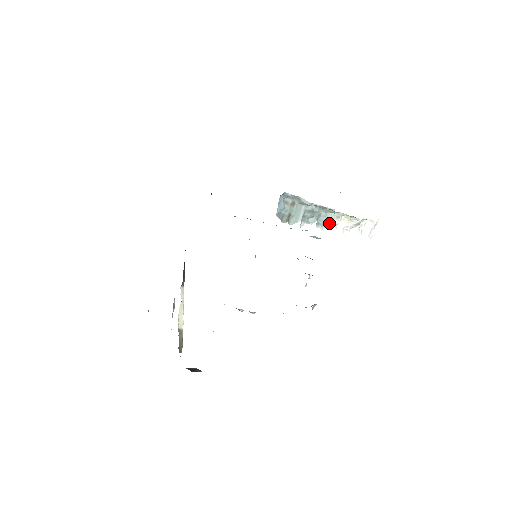
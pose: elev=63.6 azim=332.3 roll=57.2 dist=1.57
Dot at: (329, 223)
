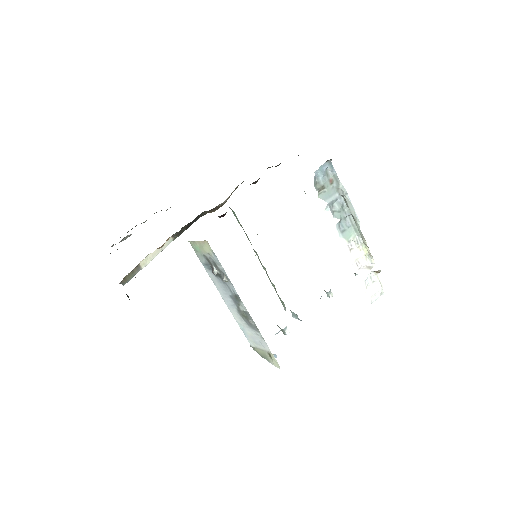
Dot at: (348, 237)
